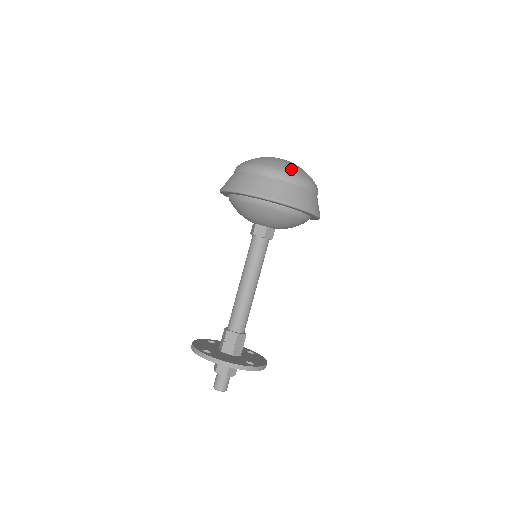
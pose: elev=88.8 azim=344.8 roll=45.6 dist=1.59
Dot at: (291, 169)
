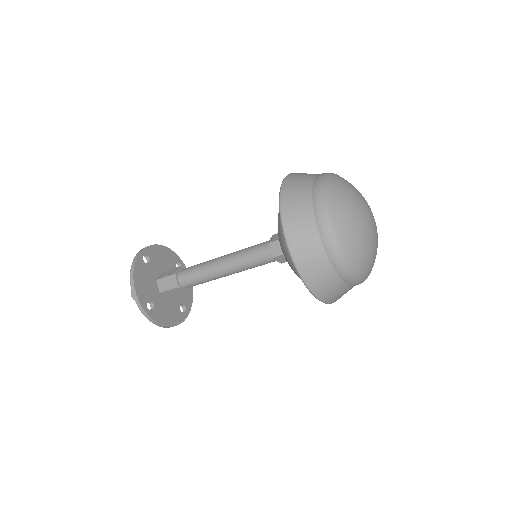
Dot at: (370, 271)
